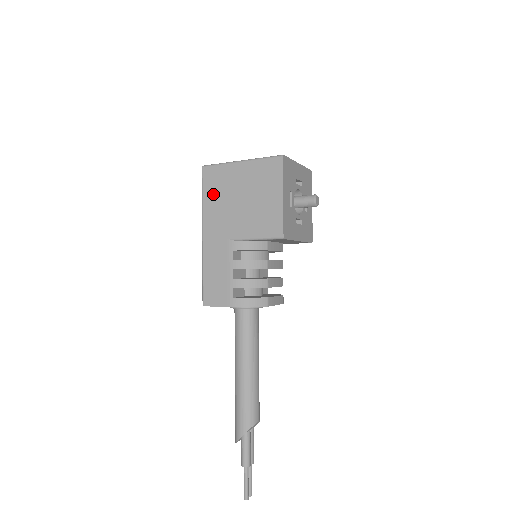
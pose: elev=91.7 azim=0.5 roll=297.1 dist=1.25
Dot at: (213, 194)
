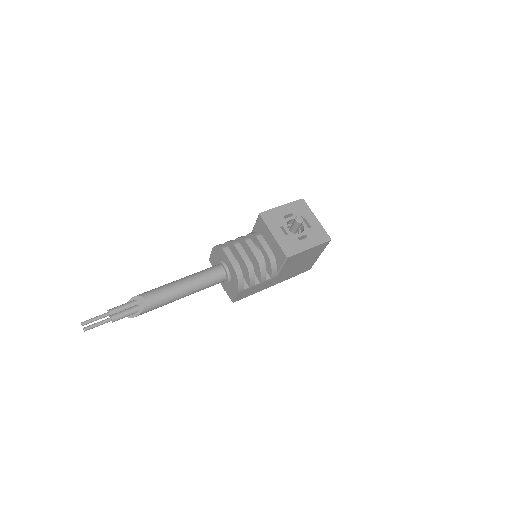
Dot at: occluded
